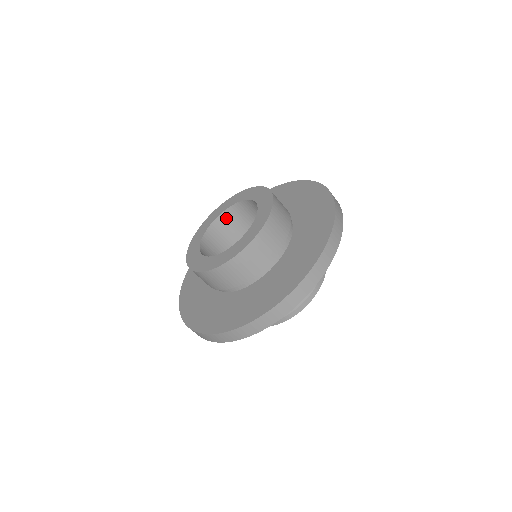
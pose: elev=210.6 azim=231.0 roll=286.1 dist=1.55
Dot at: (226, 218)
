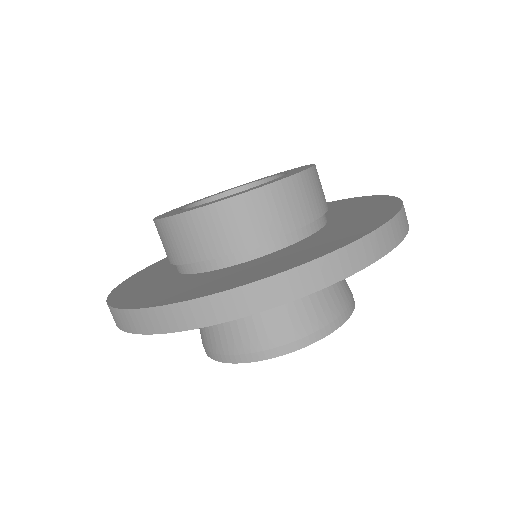
Dot at: occluded
